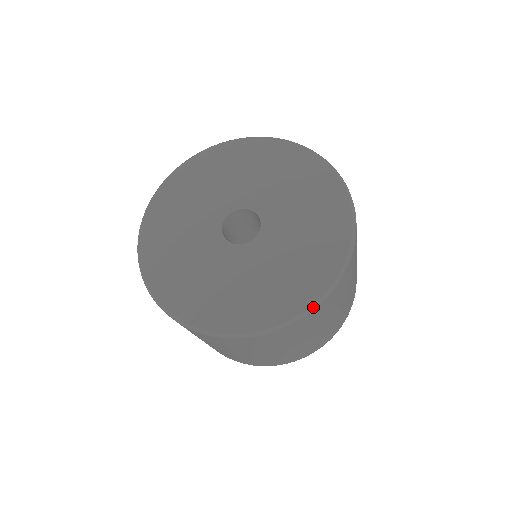
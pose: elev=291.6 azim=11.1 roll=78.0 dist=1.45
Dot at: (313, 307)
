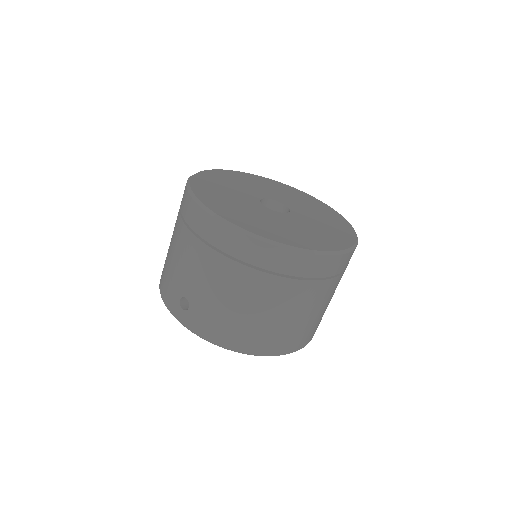
Dot at: (352, 227)
